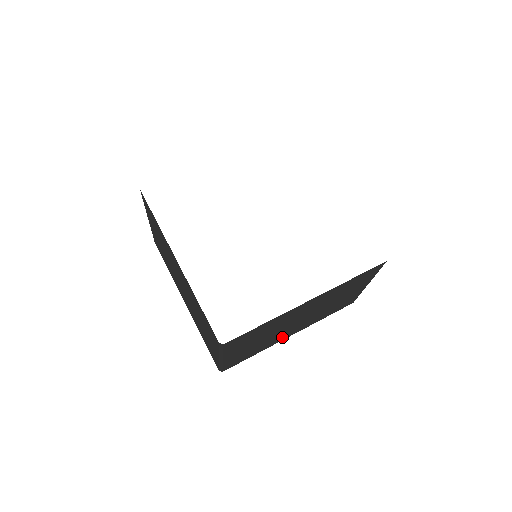
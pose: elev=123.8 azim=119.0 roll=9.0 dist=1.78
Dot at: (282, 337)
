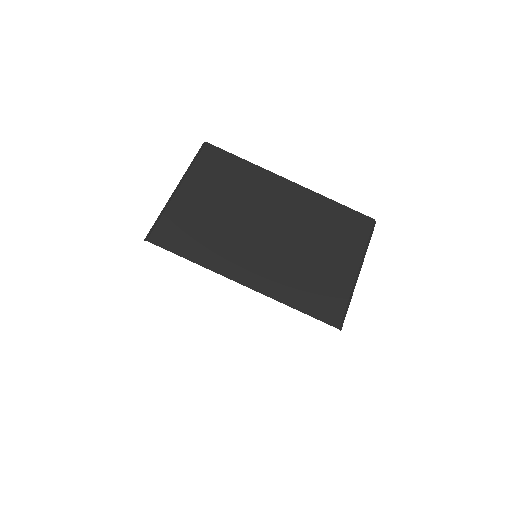
Dot at: occluded
